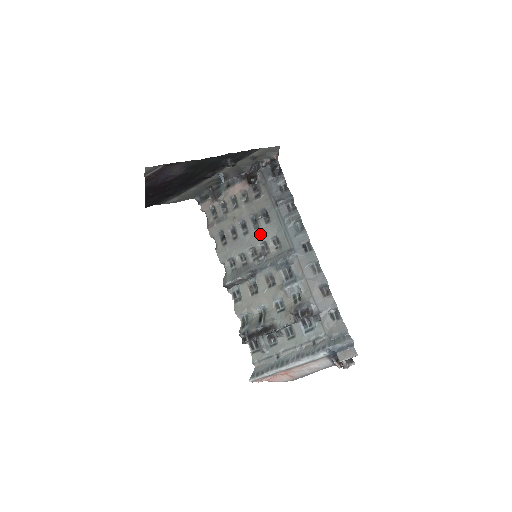
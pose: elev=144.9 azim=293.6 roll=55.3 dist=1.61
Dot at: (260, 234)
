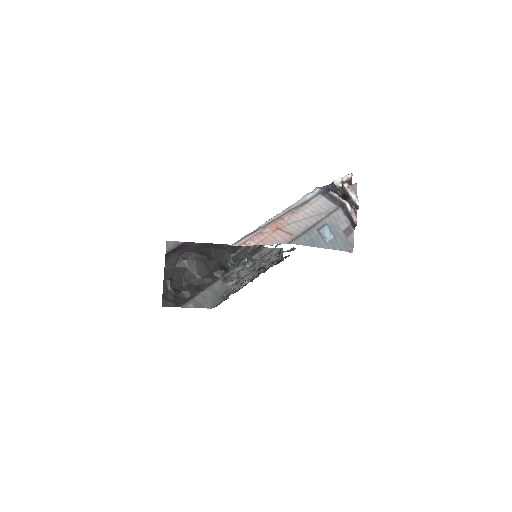
Dot at: occluded
